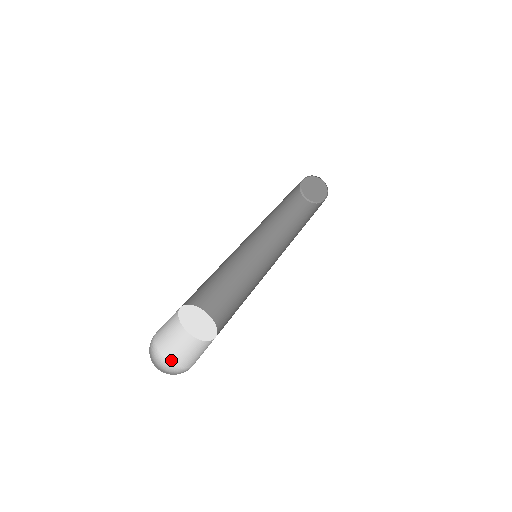
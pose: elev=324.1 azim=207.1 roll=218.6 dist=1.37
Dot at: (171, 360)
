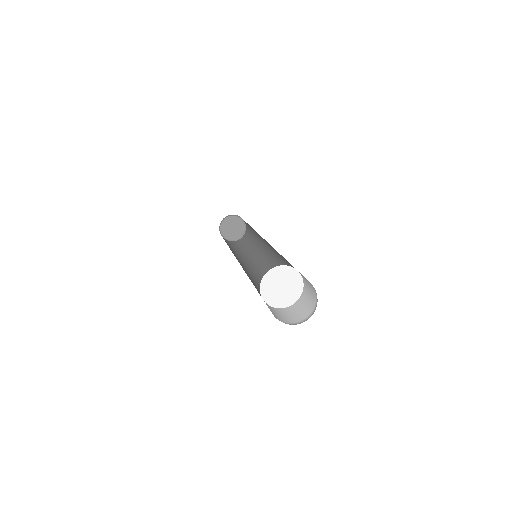
Dot at: (305, 317)
